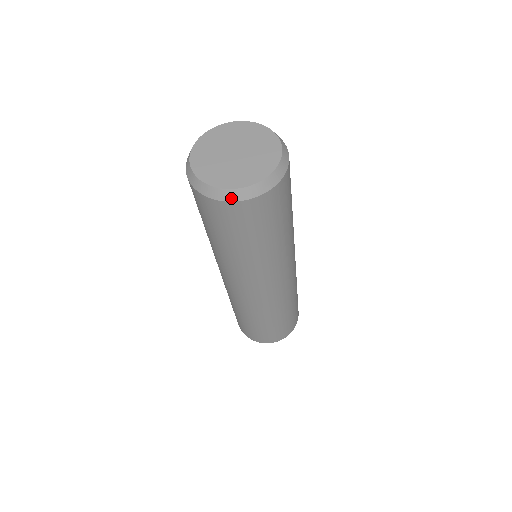
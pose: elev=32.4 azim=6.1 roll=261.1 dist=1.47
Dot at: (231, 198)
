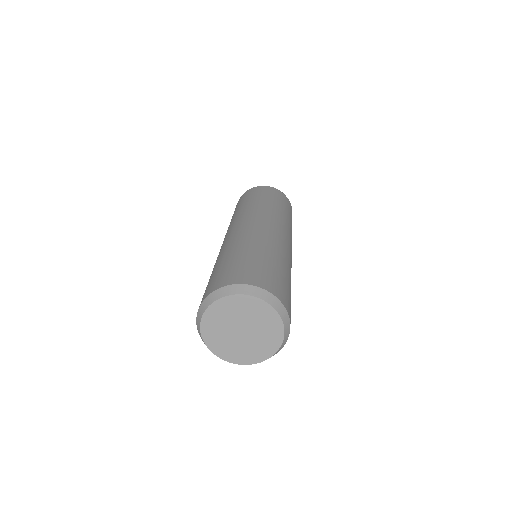
Dot at: occluded
